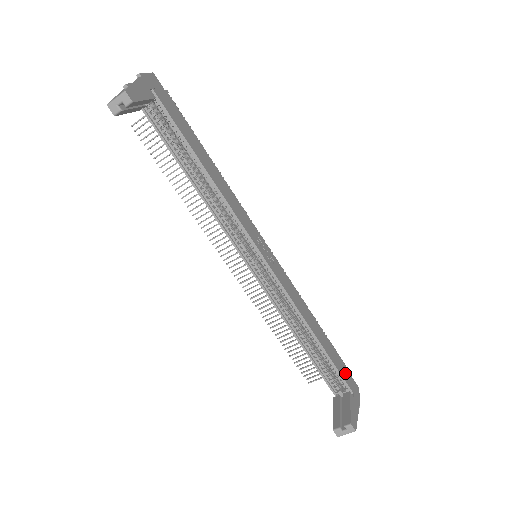
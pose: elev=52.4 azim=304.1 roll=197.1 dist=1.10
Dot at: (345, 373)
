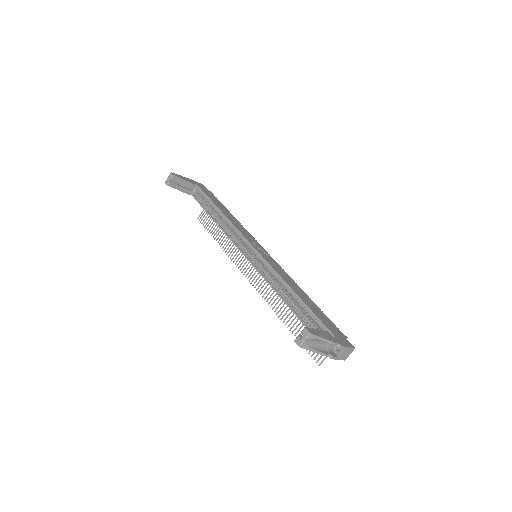
Dot at: (332, 328)
